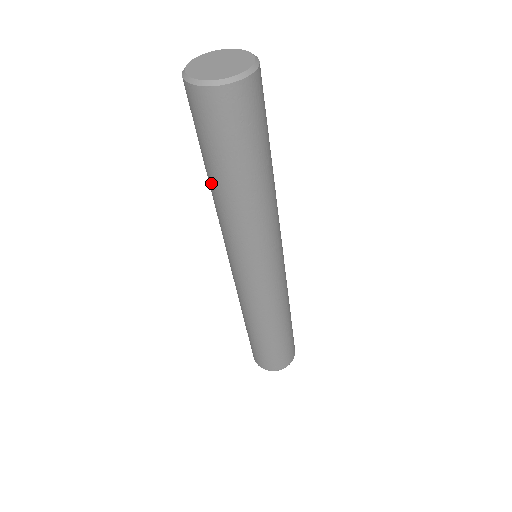
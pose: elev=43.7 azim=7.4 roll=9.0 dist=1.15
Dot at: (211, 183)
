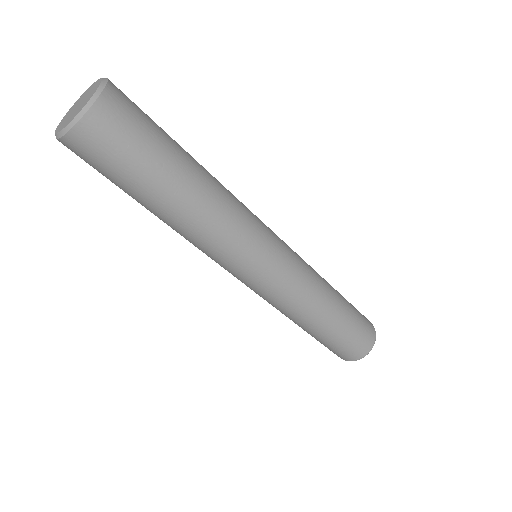
Dot at: occluded
